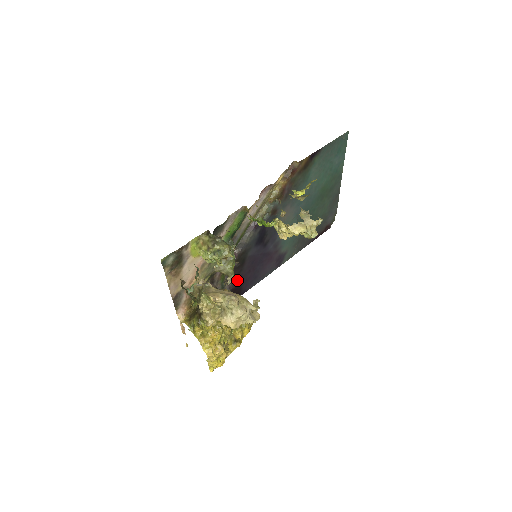
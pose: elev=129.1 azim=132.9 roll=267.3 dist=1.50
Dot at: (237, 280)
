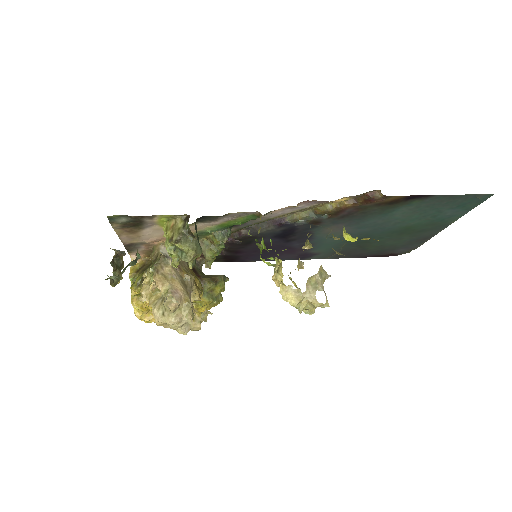
Dot at: (234, 251)
